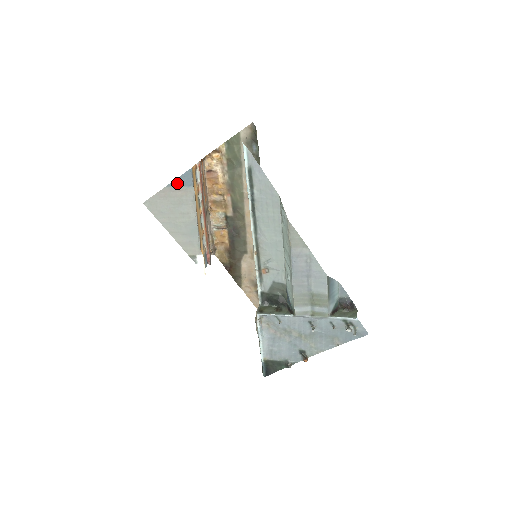
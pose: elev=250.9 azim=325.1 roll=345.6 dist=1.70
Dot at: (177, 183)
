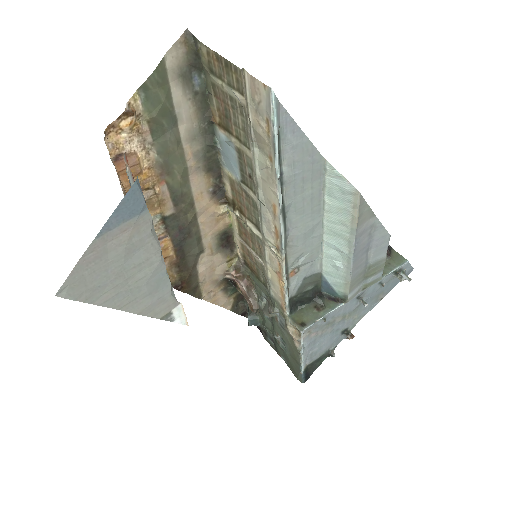
Dot at: (116, 220)
